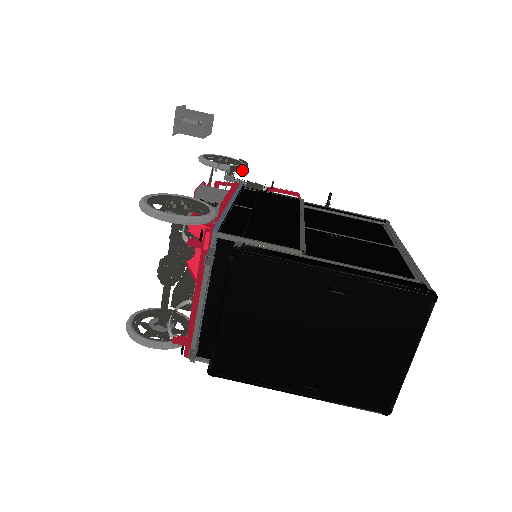
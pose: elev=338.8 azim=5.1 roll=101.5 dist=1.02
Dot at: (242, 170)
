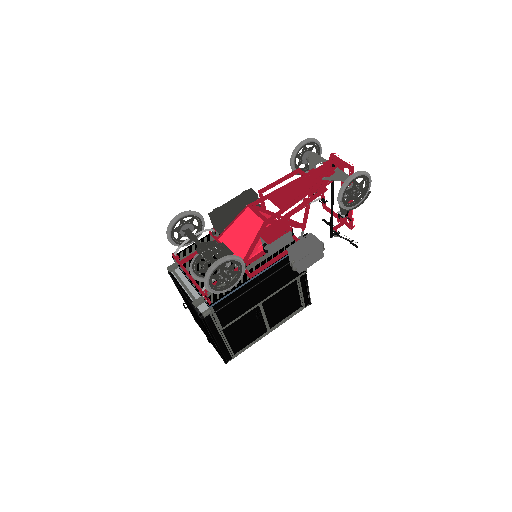
Dot at: (347, 209)
